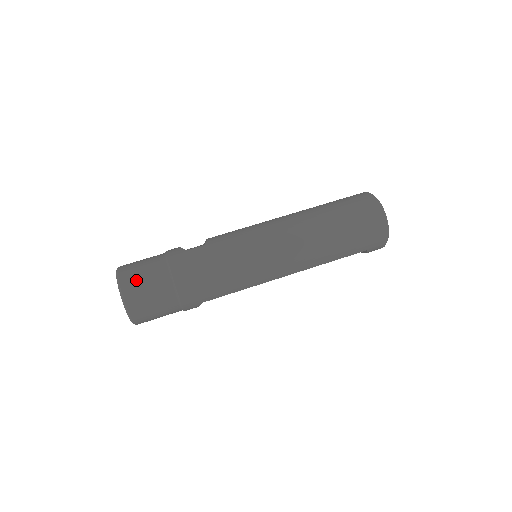
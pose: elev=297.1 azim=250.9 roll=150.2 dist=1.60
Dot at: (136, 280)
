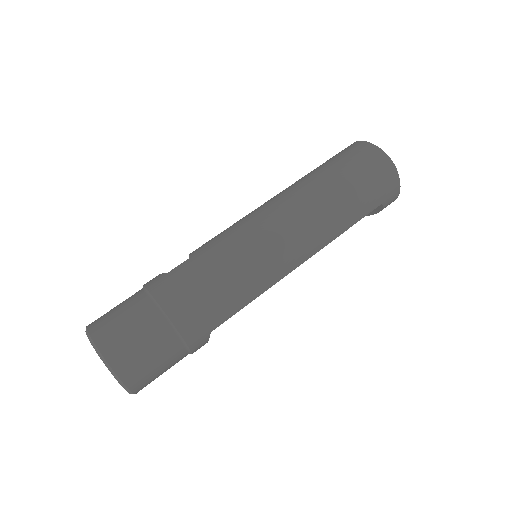
Dot at: (114, 330)
